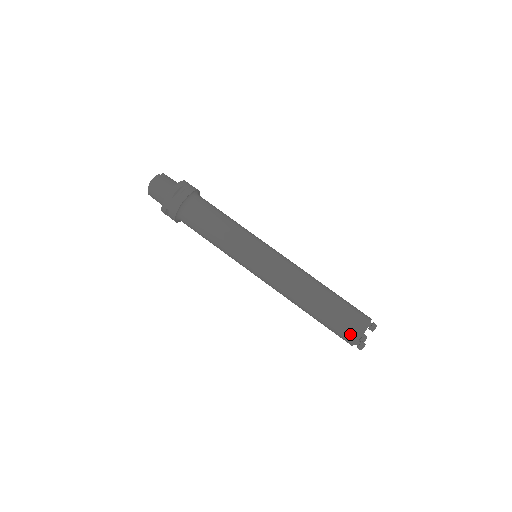
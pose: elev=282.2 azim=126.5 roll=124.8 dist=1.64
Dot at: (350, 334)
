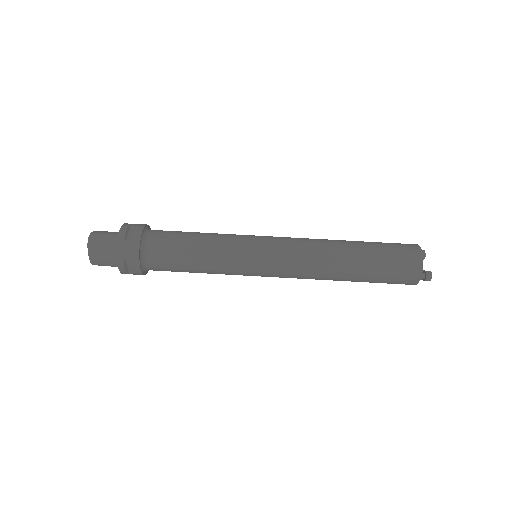
Dot at: (410, 266)
